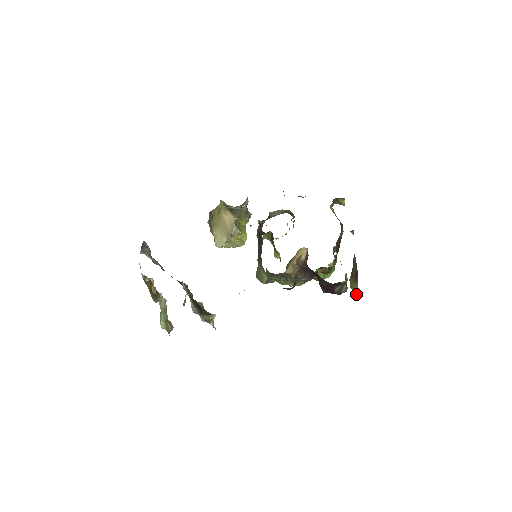
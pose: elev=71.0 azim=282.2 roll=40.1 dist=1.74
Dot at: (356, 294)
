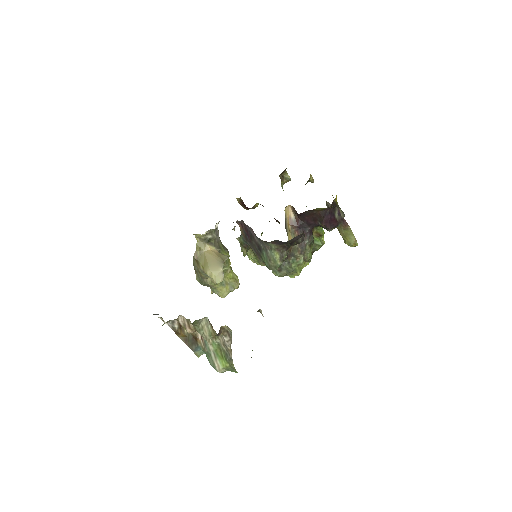
Dot at: (355, 243)
